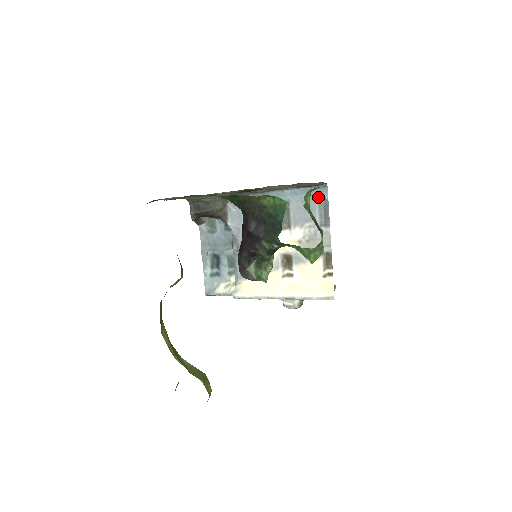
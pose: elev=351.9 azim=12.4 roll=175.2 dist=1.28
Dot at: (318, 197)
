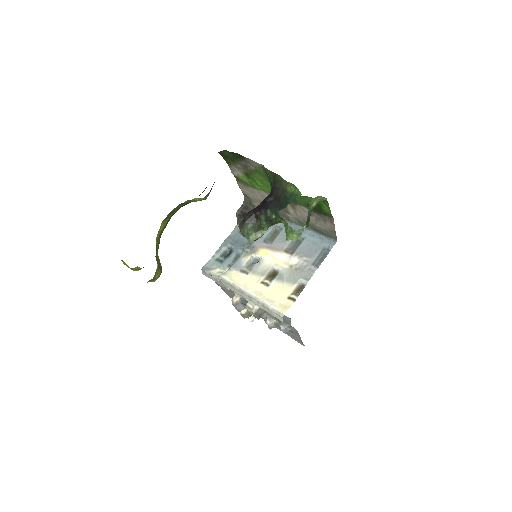
Dot at: (325, 246)
